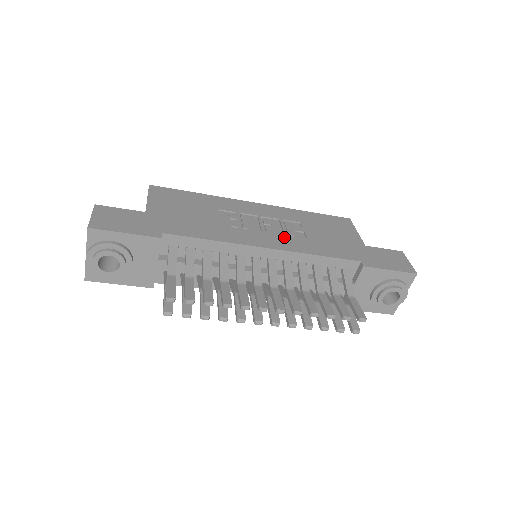
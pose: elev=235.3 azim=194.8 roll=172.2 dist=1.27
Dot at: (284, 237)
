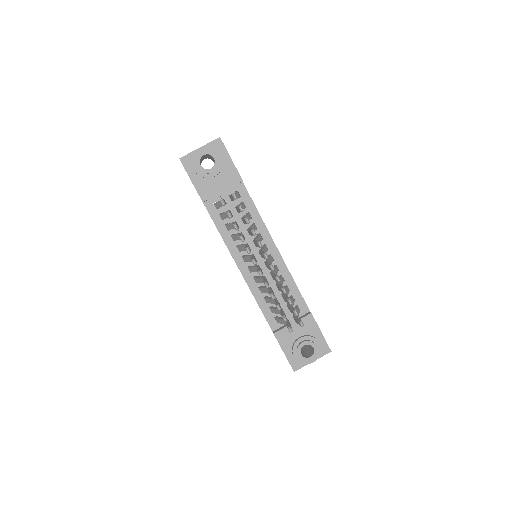
Dot at: occluded
